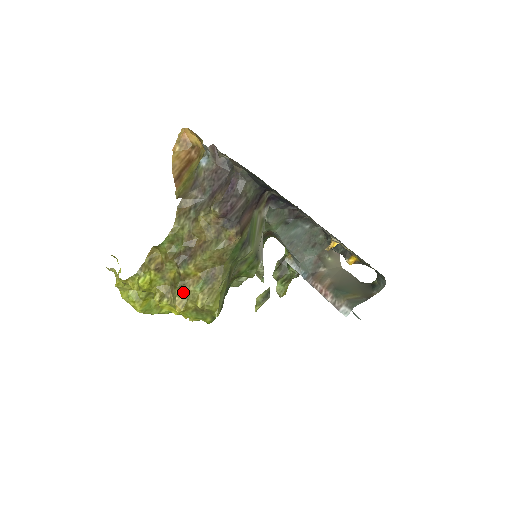
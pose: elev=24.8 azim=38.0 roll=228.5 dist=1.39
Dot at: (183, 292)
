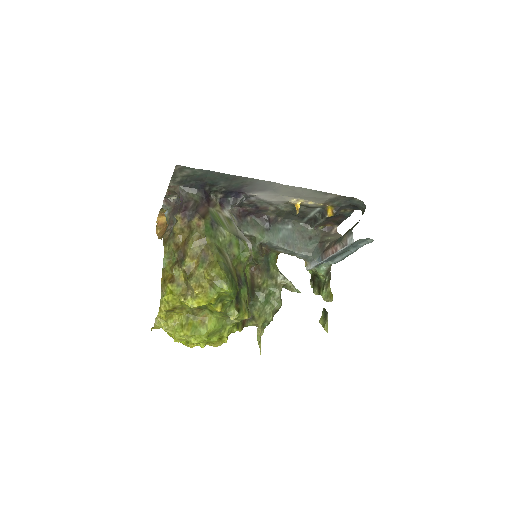
Dot at: (193, 279)
